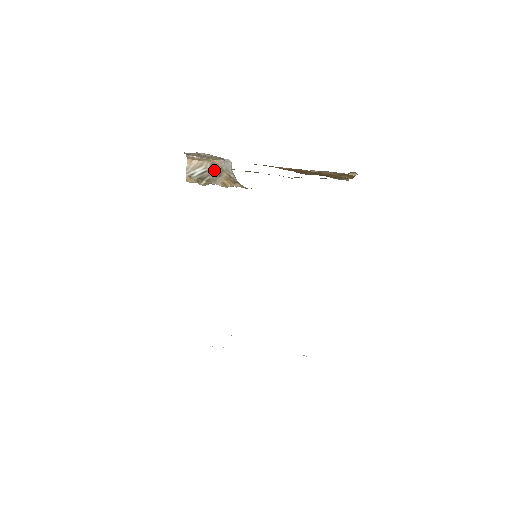
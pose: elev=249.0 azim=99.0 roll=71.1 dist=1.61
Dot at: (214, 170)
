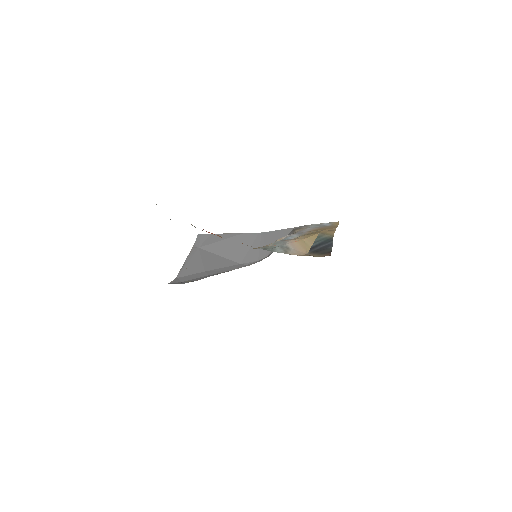
Dot at: occluded
